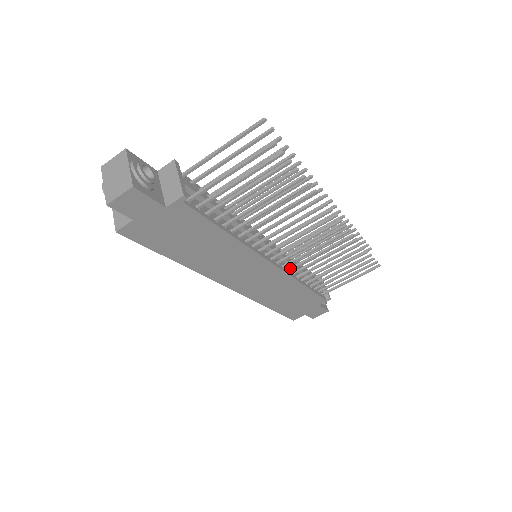
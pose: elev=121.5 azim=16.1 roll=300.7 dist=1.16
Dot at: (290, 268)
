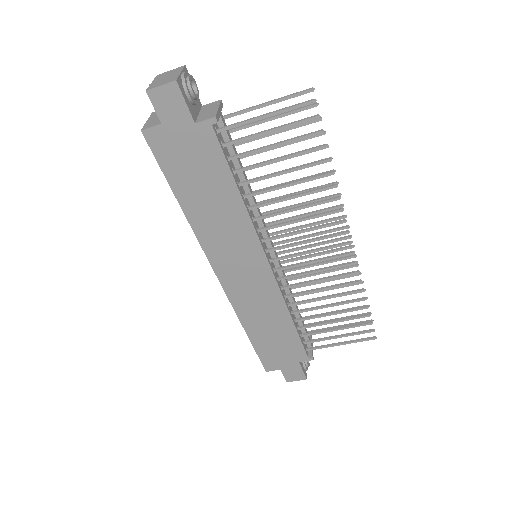
Dot at: (284, 286)
